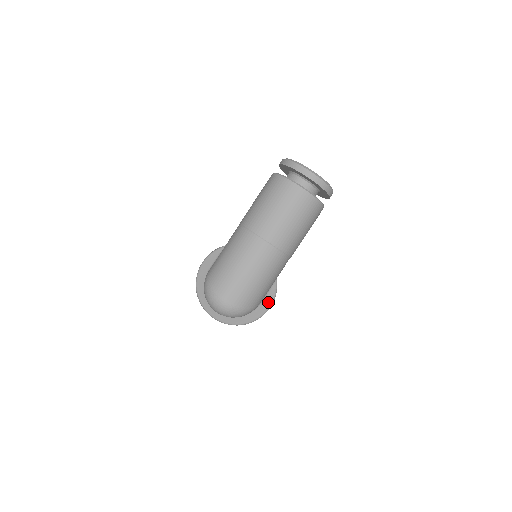
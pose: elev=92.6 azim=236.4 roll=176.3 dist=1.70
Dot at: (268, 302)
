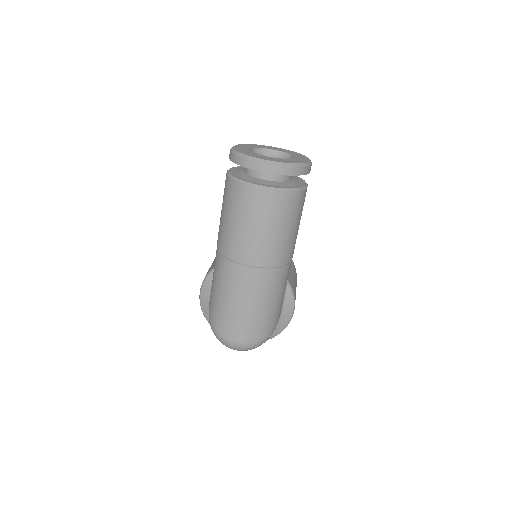
Dot at: (289, 309)
